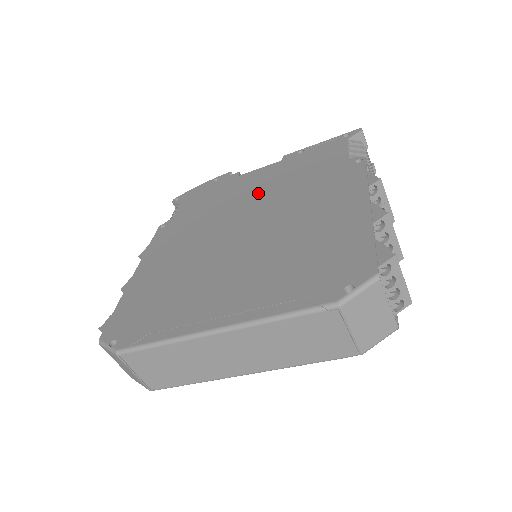
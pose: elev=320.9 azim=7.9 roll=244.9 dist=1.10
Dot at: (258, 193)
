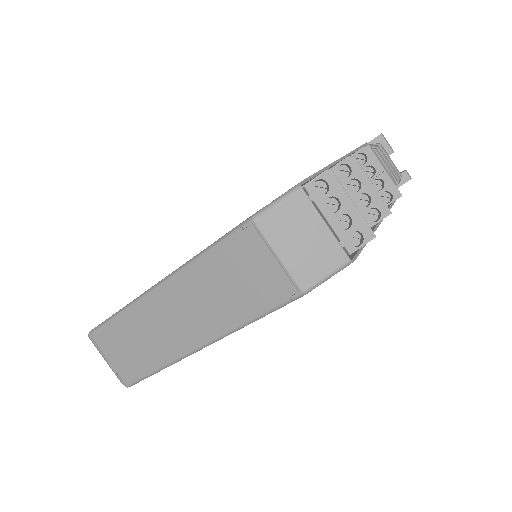
Dot at: occluded
